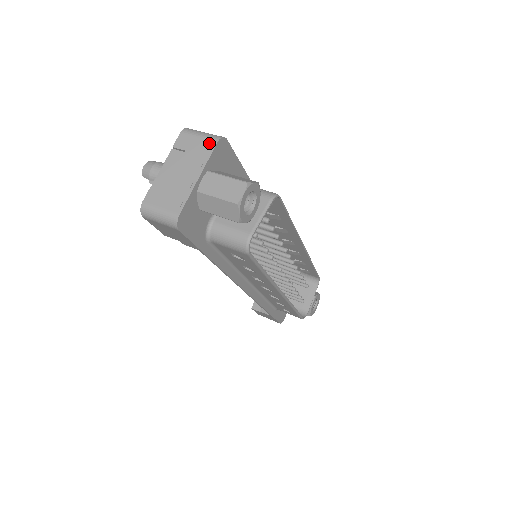
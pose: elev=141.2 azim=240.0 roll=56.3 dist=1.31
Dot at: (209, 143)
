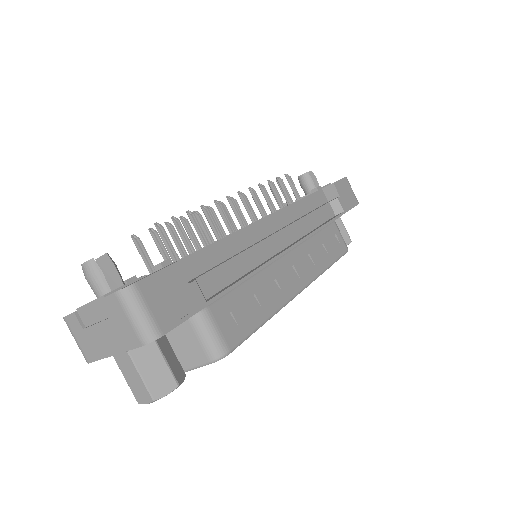
Dot at: (135, 338)
